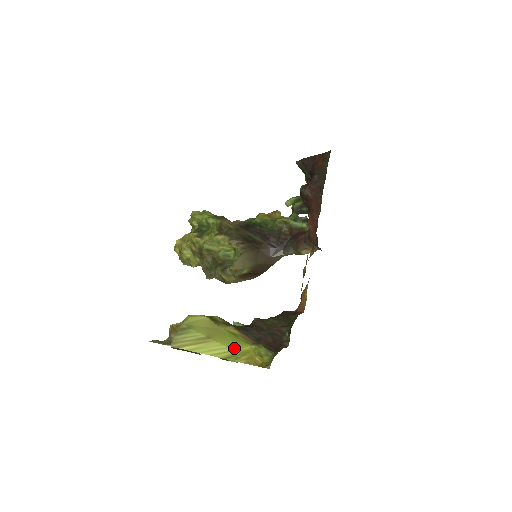
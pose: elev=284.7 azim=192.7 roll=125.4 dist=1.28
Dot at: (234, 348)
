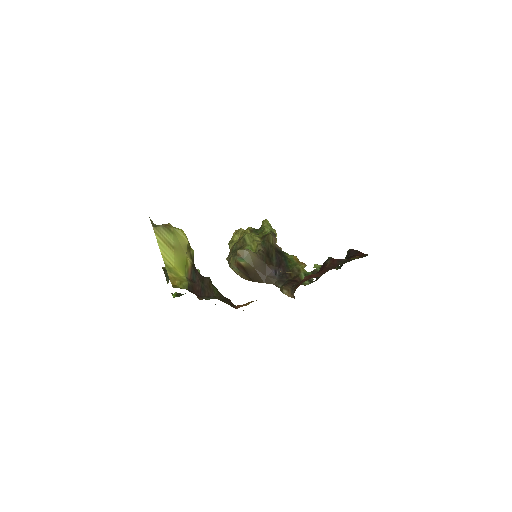
Dot at: (176, 267)
